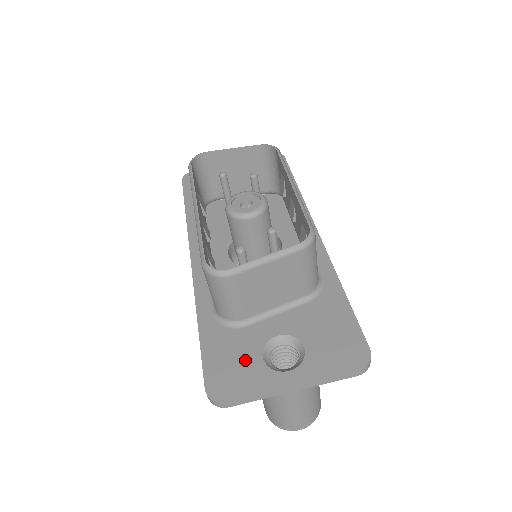
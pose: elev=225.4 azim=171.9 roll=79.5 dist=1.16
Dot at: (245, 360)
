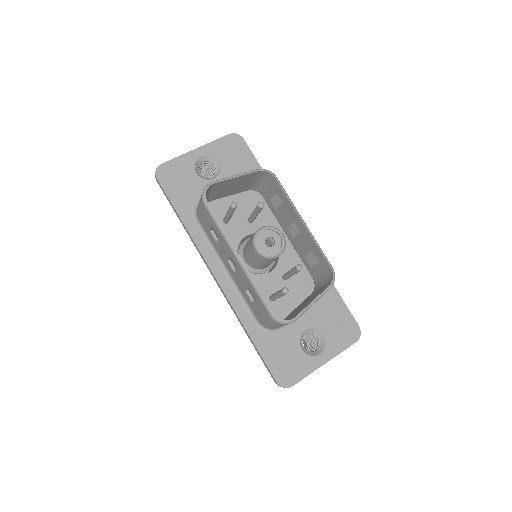
Dot at: (292, 354)
